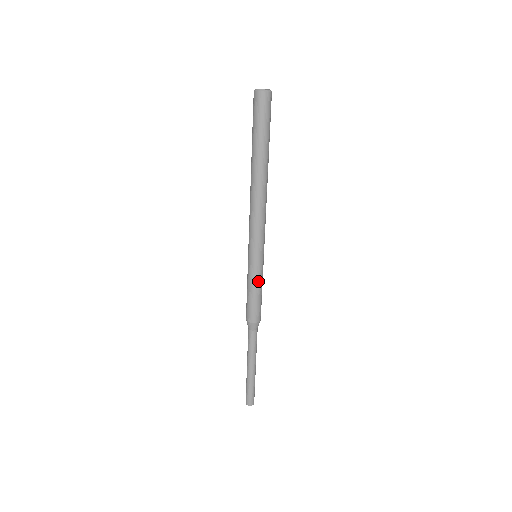
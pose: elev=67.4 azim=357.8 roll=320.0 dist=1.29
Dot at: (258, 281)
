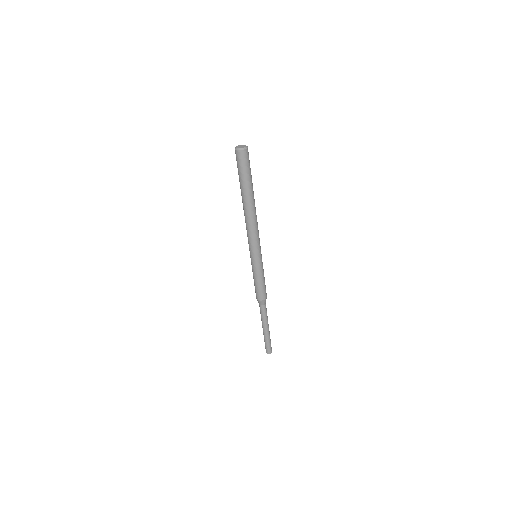
Dot at: (261, 273)
